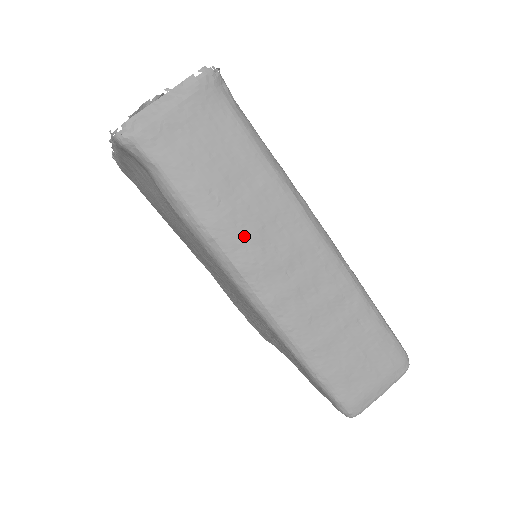
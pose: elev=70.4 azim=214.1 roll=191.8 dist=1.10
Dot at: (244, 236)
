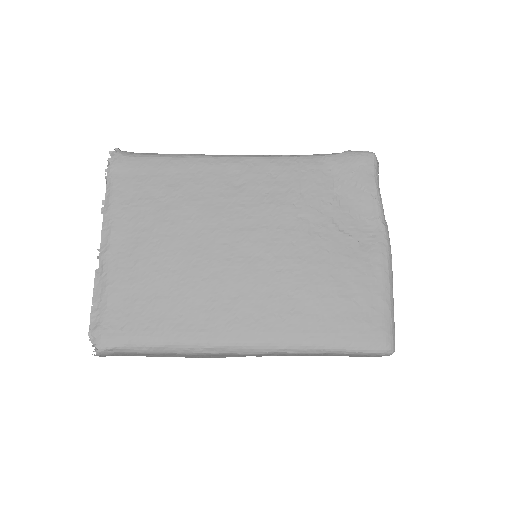
Dot at: occluded
